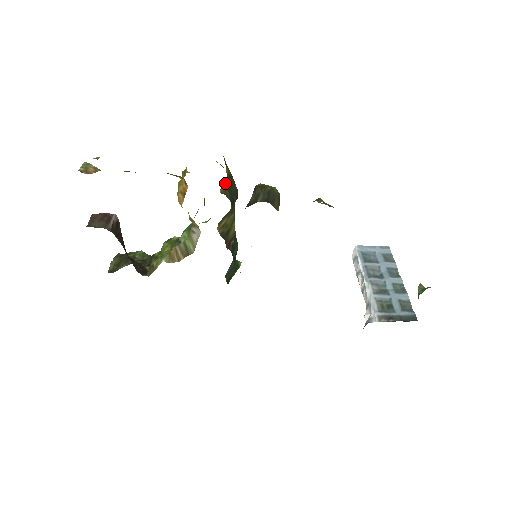
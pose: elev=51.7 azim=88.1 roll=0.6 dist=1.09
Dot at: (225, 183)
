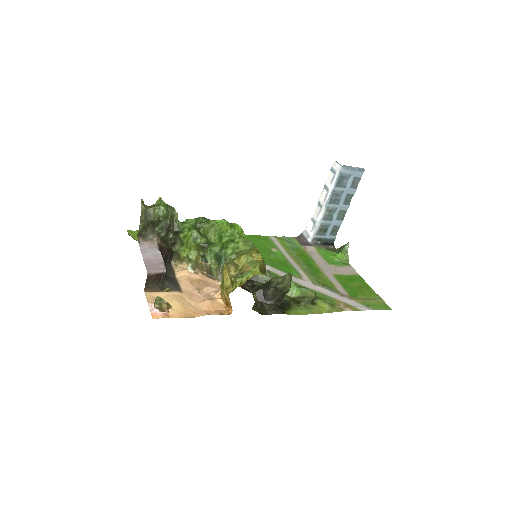
Dot at: occluded
